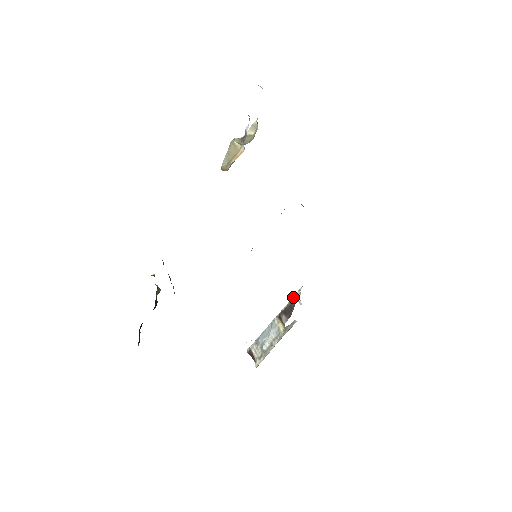
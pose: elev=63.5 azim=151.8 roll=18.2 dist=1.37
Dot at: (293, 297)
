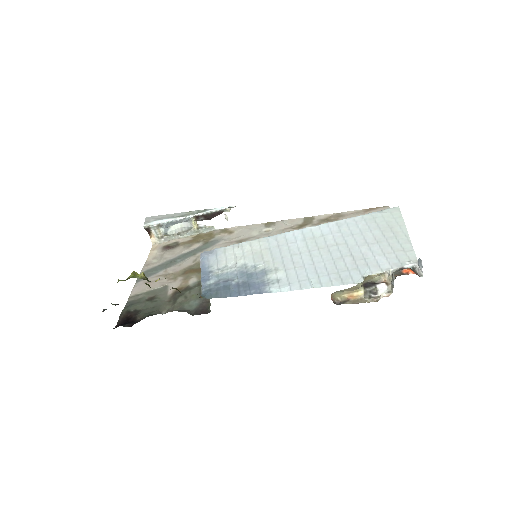
Dot at: (221, 210)
